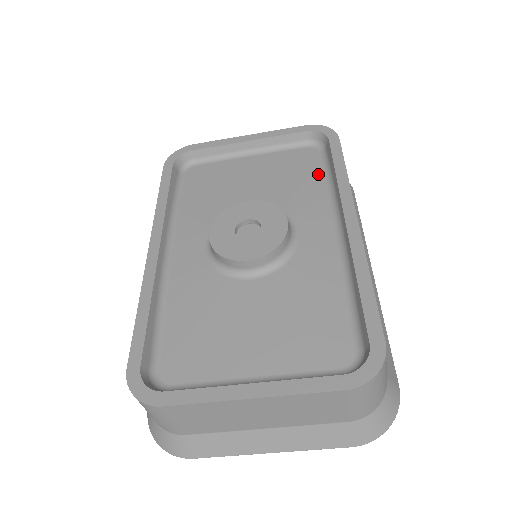
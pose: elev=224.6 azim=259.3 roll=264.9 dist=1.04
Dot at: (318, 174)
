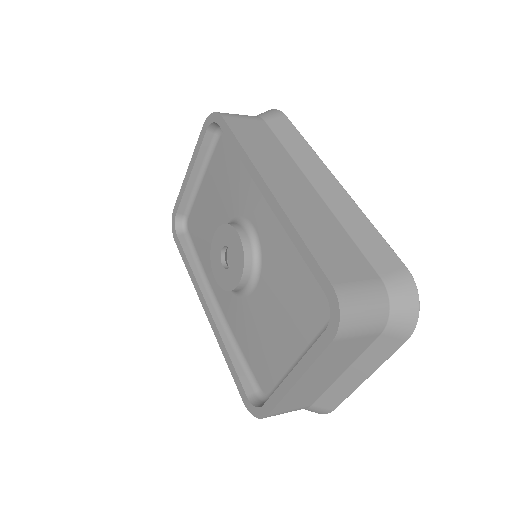
Dot at: (236, 159)
